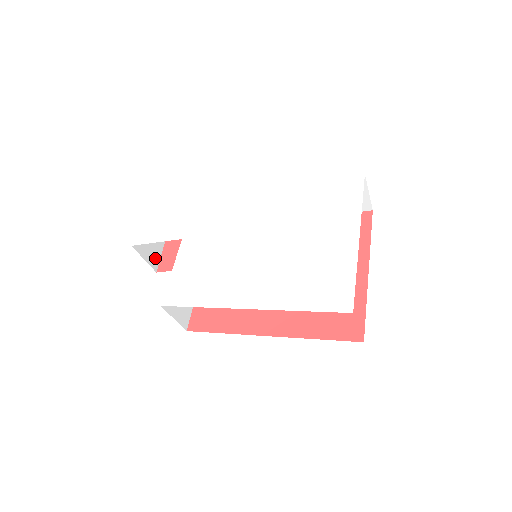
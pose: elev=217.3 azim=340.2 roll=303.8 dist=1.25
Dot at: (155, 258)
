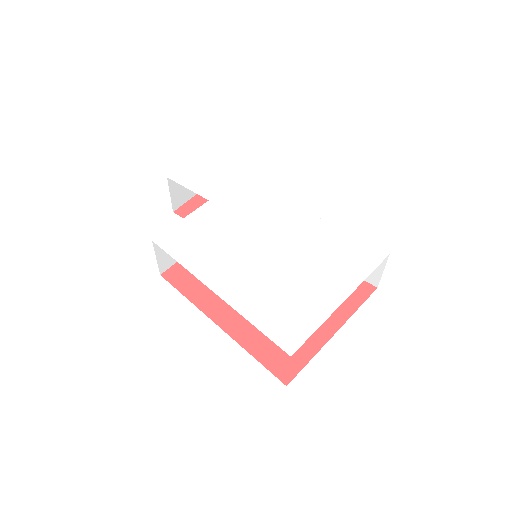
Dot at: (180, 200)
